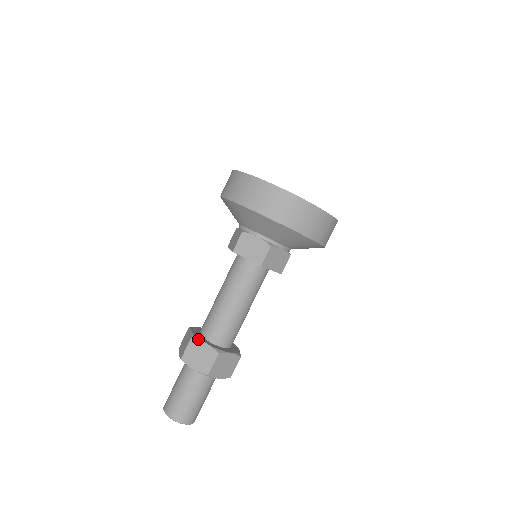
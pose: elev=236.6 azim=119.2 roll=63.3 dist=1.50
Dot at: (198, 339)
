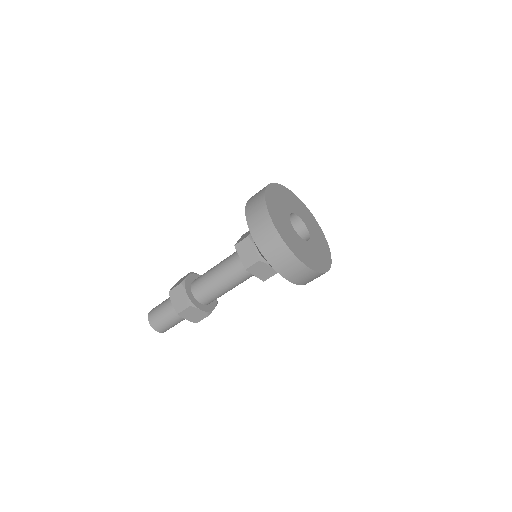
Dot at: (184, 287)
